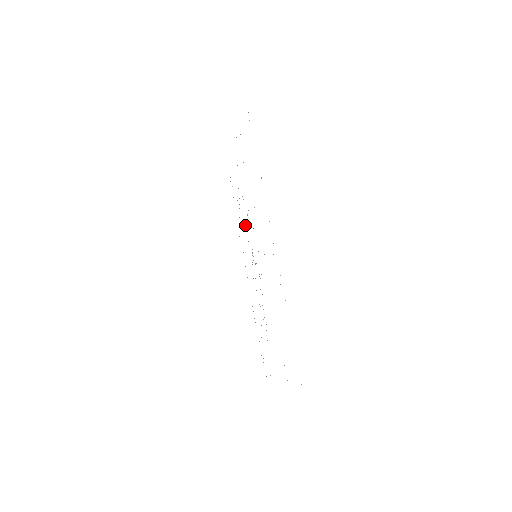
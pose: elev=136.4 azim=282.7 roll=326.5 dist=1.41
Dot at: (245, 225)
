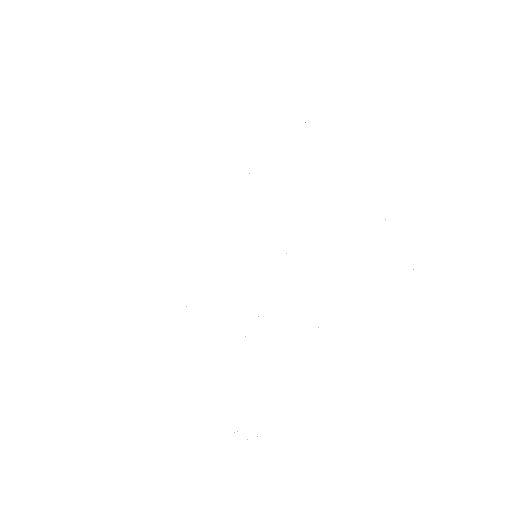
Dot at: occluded
